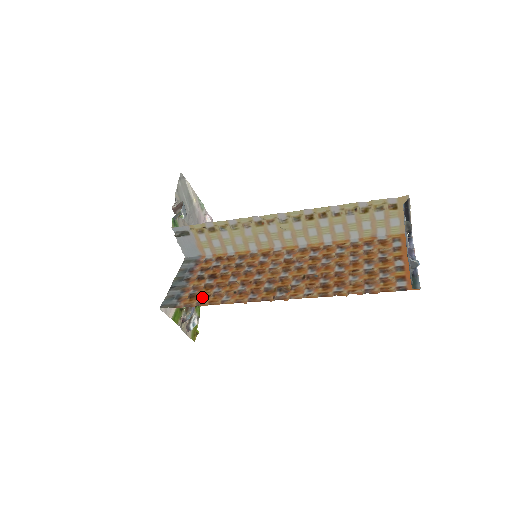
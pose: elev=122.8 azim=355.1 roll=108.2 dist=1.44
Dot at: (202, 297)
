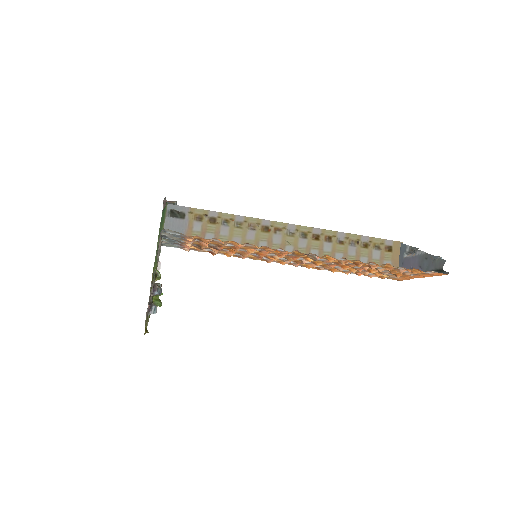
Dot at: (215, 240)
